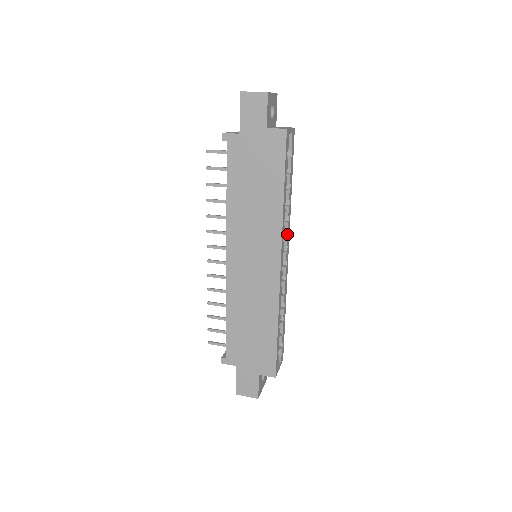
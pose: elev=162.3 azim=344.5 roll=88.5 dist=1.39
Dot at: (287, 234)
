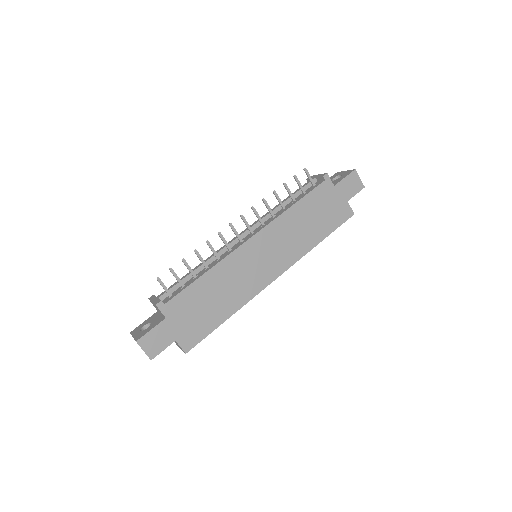
Dot at: occluded
